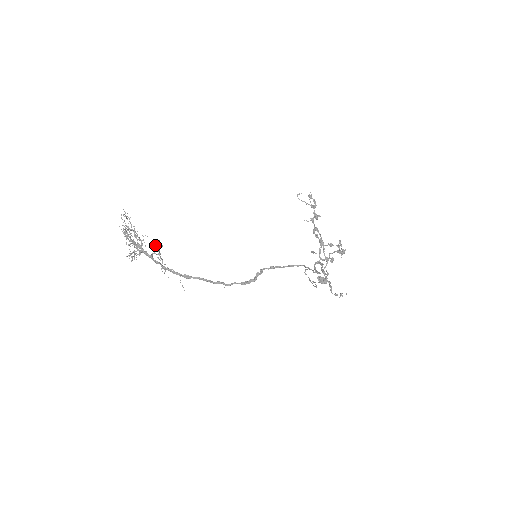
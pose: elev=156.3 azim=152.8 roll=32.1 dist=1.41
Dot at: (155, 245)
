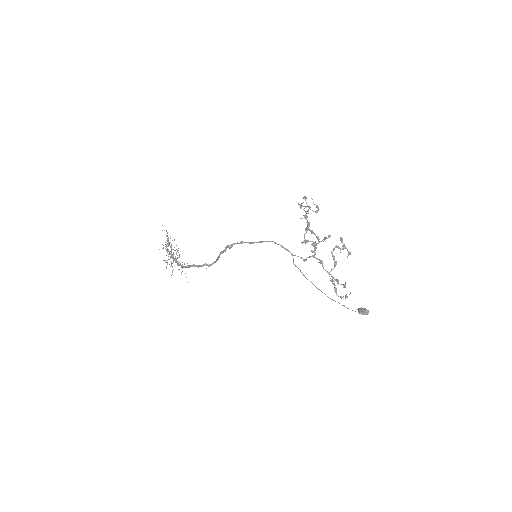
Dot at: occluded
